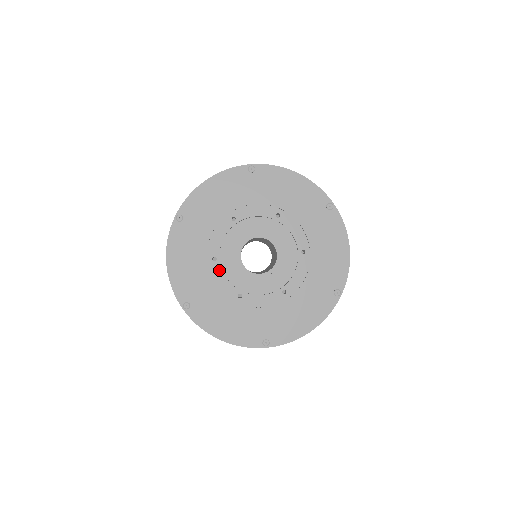
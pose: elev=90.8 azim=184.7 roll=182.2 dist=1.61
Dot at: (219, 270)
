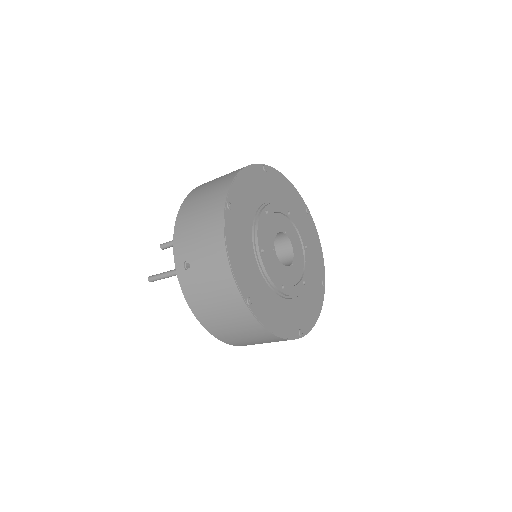
Dot at: (267, 262)
